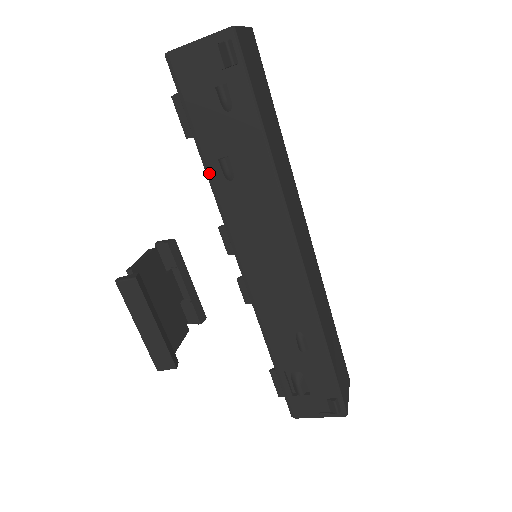
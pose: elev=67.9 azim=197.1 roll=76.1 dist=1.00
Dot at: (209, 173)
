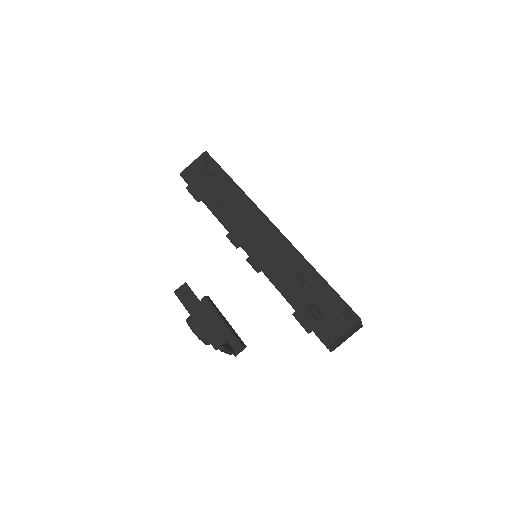
Dot at: (213, 211)
